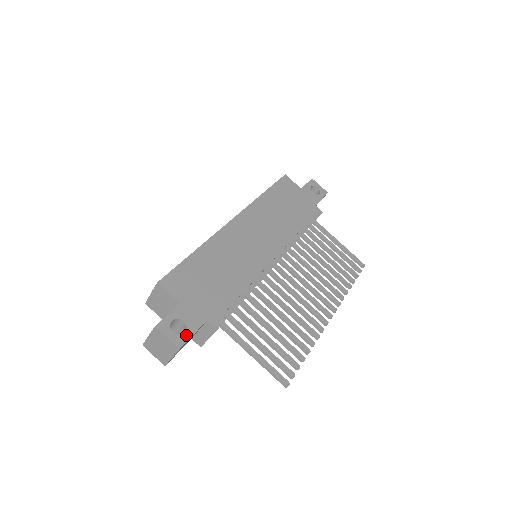
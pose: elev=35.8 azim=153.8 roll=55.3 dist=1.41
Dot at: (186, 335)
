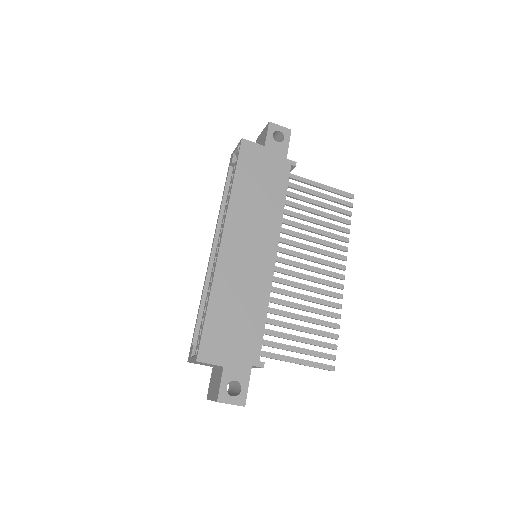
Dot at: (243, 391)
